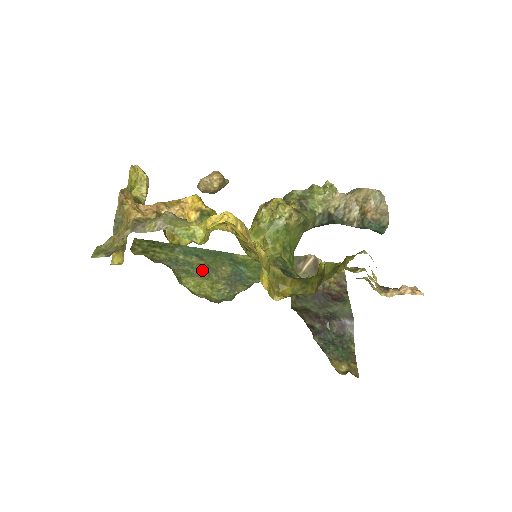
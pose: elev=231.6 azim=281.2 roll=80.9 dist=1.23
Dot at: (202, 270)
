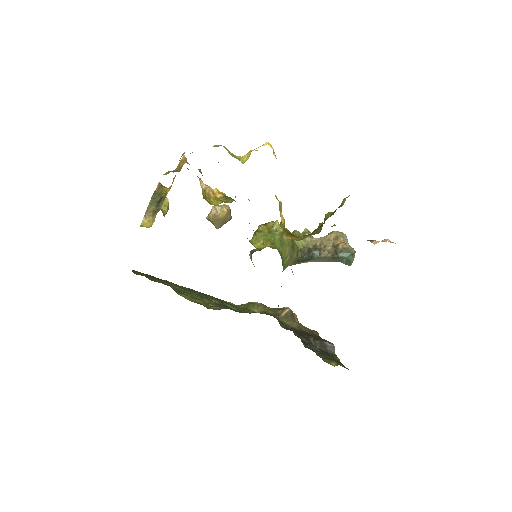
Dot at: (195, 295)
